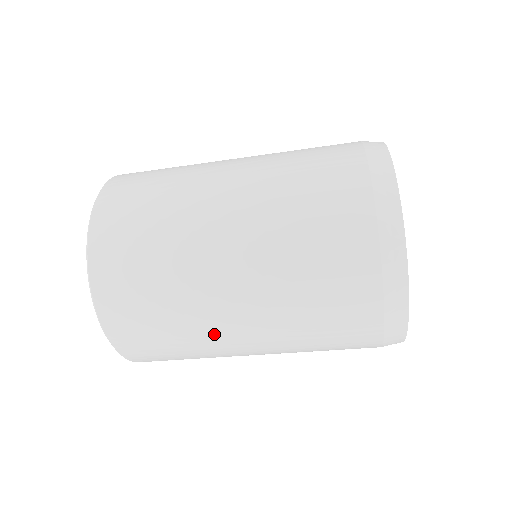
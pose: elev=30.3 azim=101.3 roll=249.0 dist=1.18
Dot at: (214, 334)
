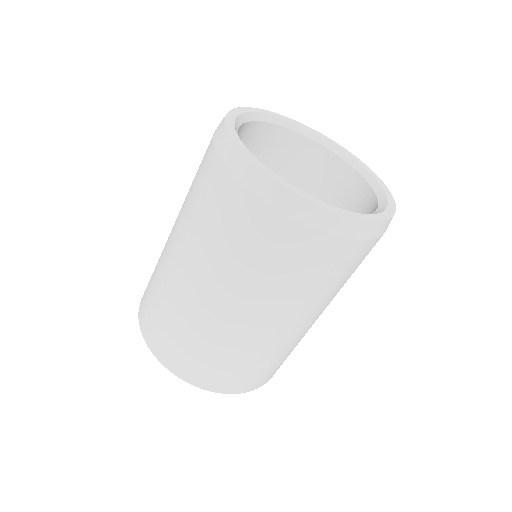
Dot at: (246, 337)
